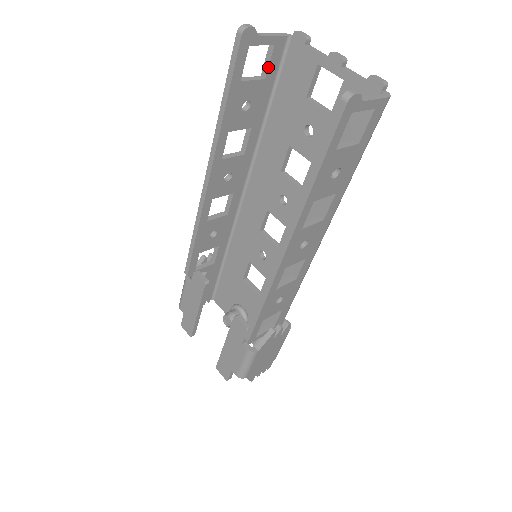
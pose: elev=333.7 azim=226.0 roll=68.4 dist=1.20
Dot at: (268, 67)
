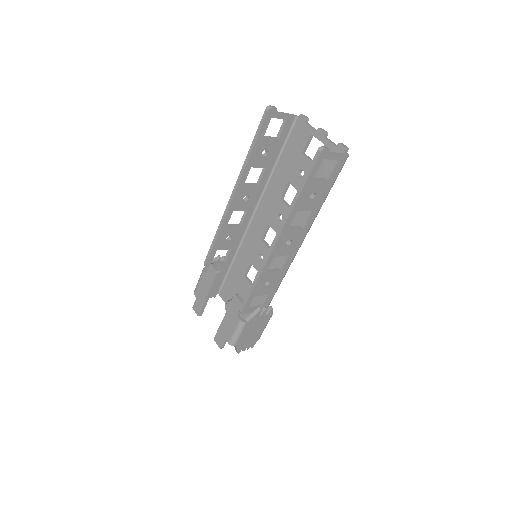
Dot at: (281, 132)
